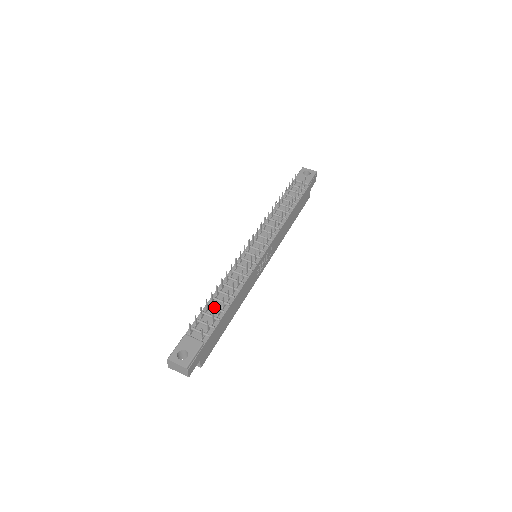
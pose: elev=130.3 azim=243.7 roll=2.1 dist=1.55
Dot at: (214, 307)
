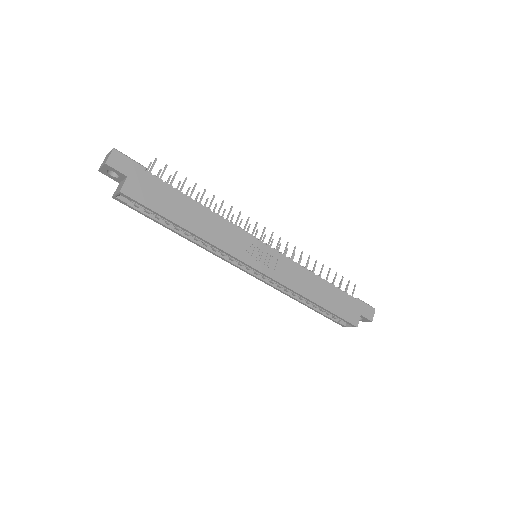
Dot at: occluded
